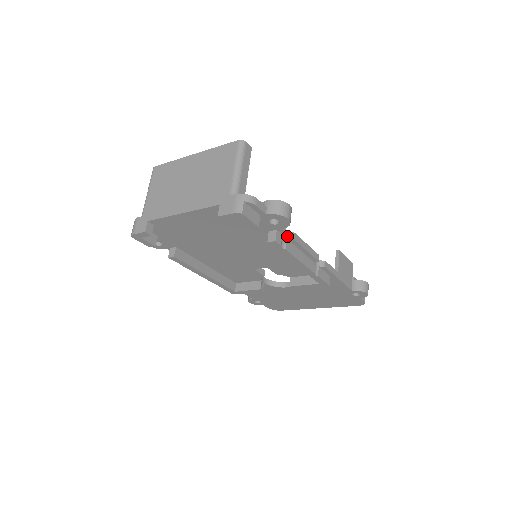
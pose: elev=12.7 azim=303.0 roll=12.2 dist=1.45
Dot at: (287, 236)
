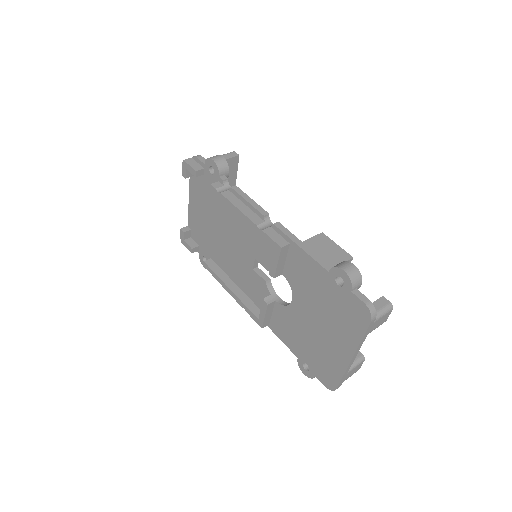
Dot at: (231, 189)
